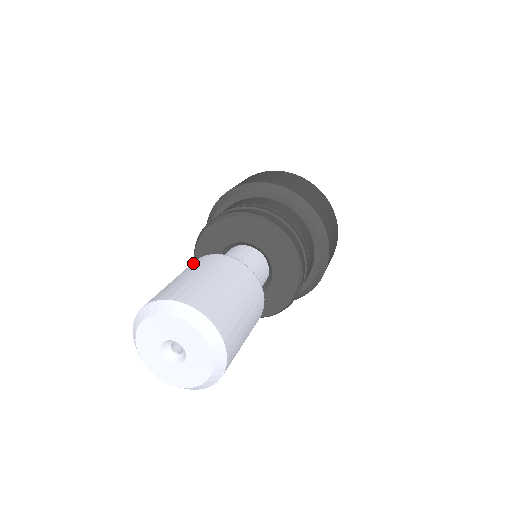
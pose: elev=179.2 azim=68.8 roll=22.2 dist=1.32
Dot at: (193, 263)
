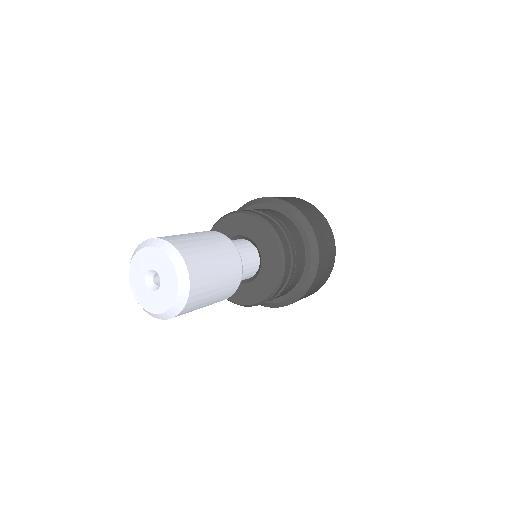
Dot at: occluded
